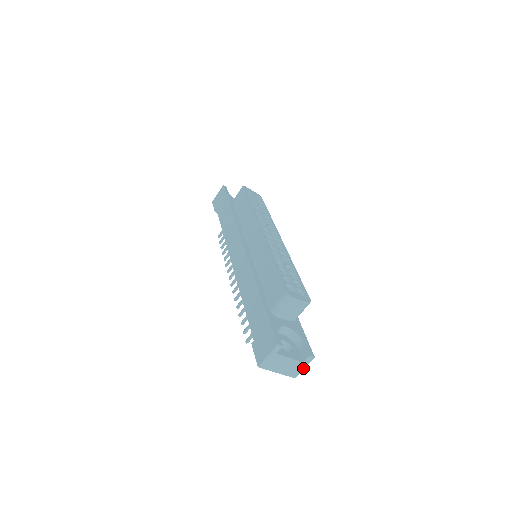
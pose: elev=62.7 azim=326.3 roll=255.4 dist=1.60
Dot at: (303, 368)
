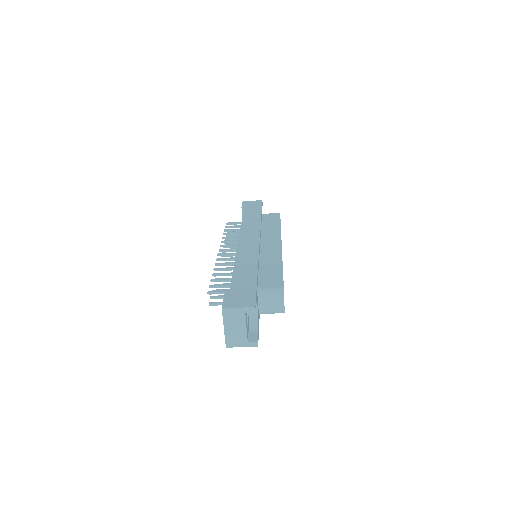
Dot at: (241, 346)
